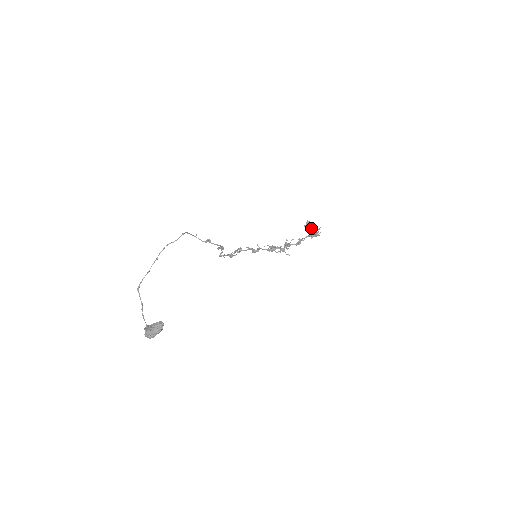
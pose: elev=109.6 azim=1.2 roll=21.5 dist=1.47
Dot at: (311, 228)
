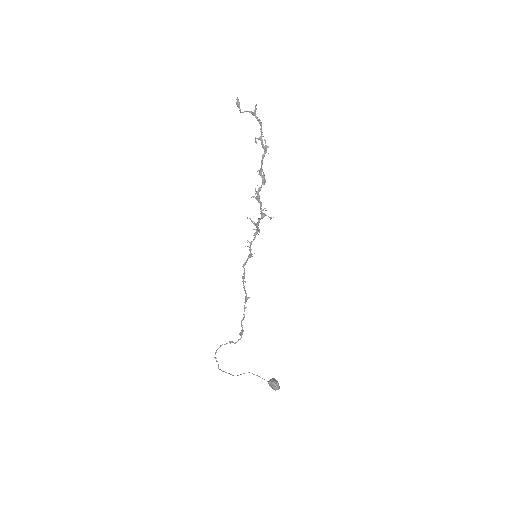
Dot at: occluded
